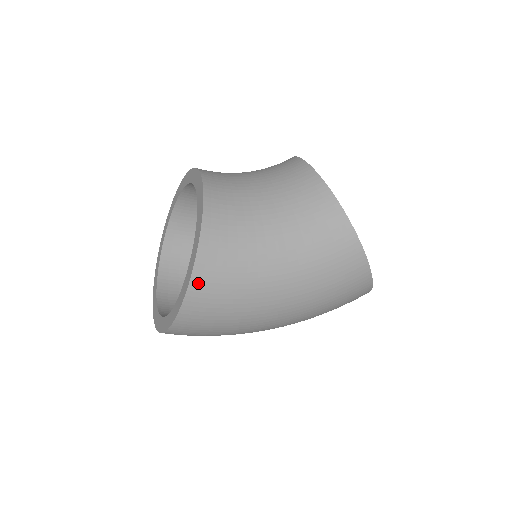
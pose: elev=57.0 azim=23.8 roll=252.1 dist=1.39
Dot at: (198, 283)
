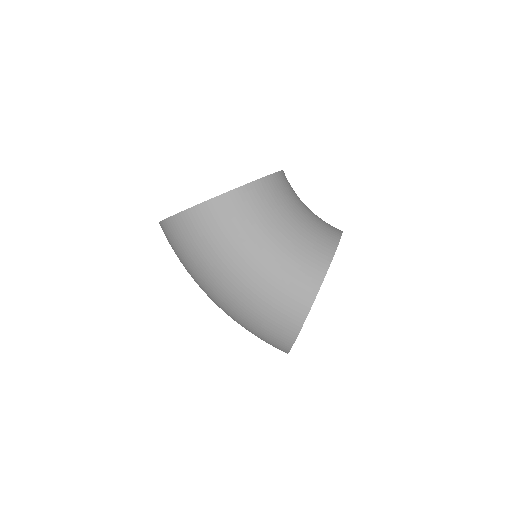
Dot at: (207, 208)
